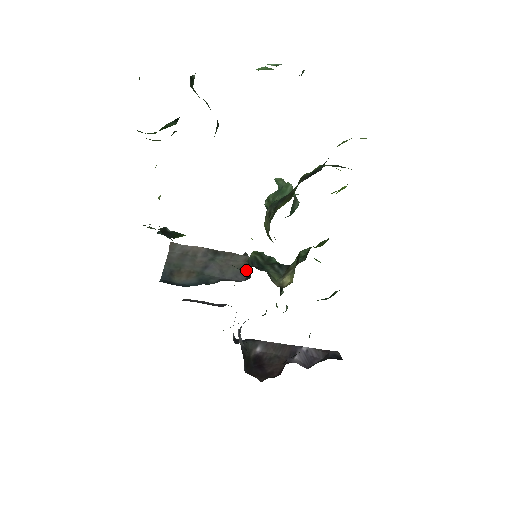
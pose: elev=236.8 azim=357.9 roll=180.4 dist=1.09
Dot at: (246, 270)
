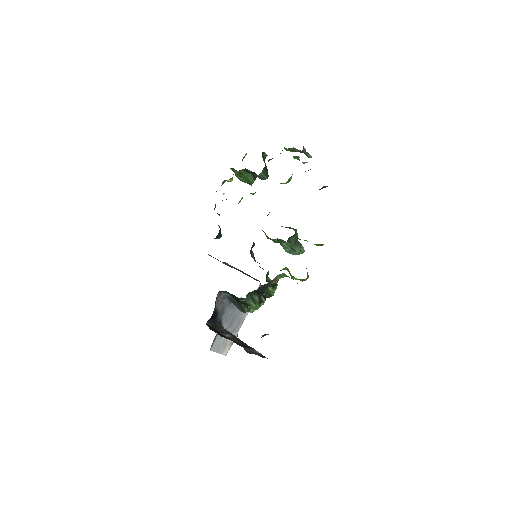
Dot at: occluded
